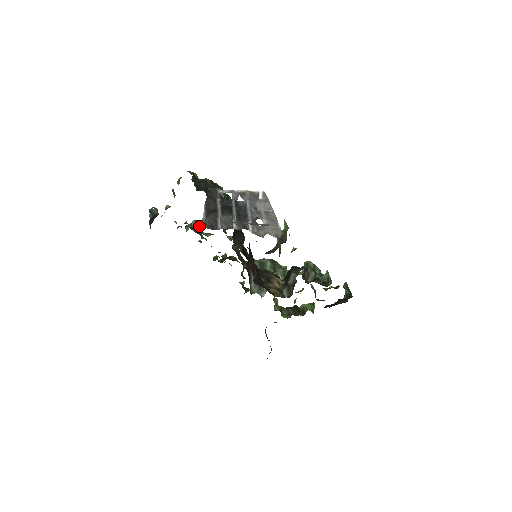
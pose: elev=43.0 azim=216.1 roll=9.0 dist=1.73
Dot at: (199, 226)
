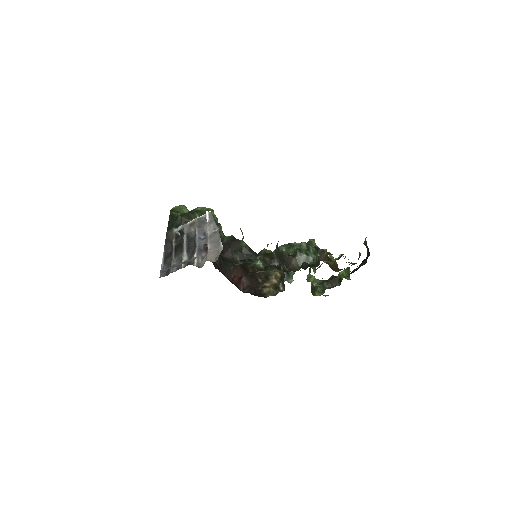
Dot at: occluded
